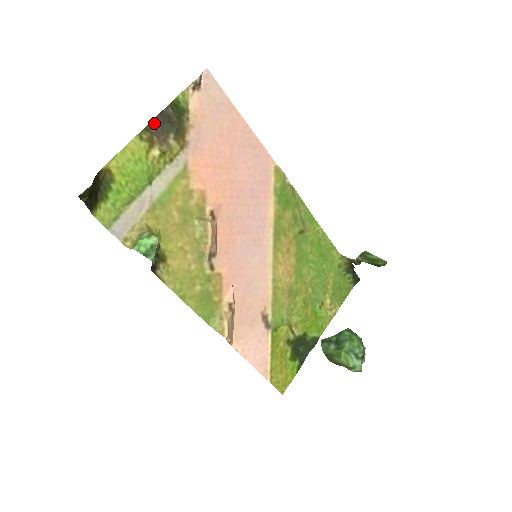
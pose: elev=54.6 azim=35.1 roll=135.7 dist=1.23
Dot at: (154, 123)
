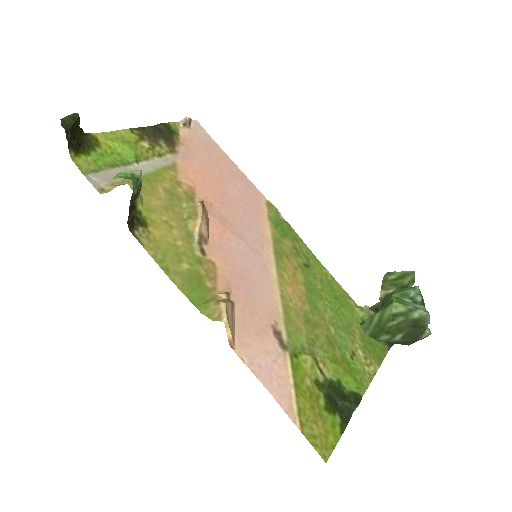
Dot at: (146, 129)
